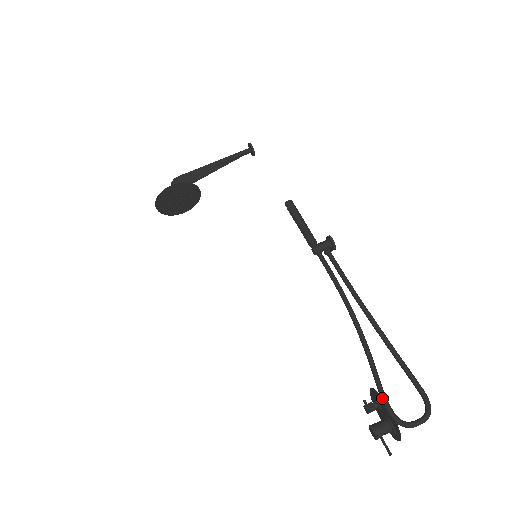
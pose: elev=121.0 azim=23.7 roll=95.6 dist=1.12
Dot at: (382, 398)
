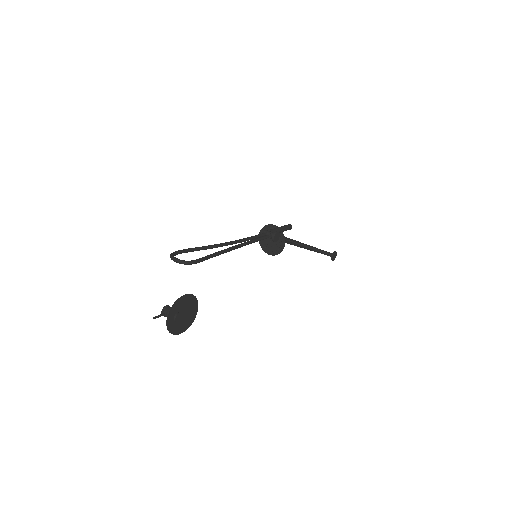
Dot at: (184, 249)
